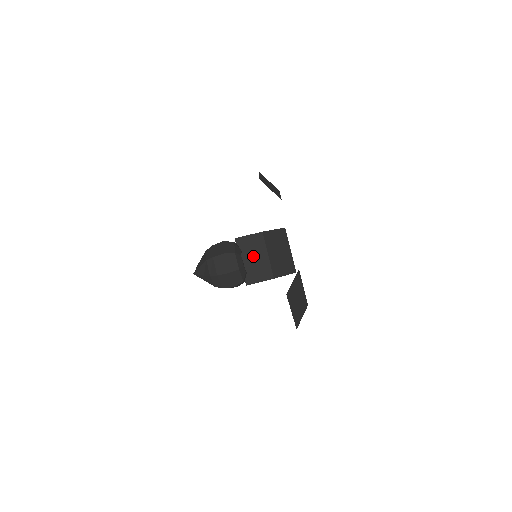
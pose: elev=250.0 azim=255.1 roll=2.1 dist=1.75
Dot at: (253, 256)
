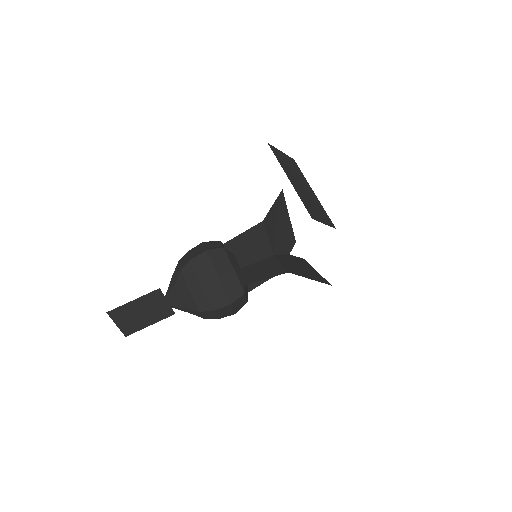
Dot at: (253, 264)
